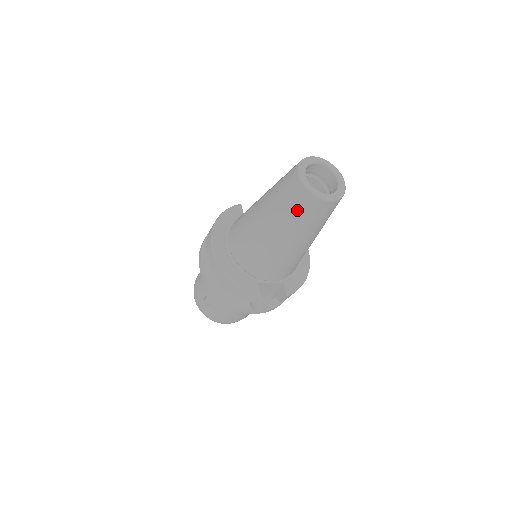
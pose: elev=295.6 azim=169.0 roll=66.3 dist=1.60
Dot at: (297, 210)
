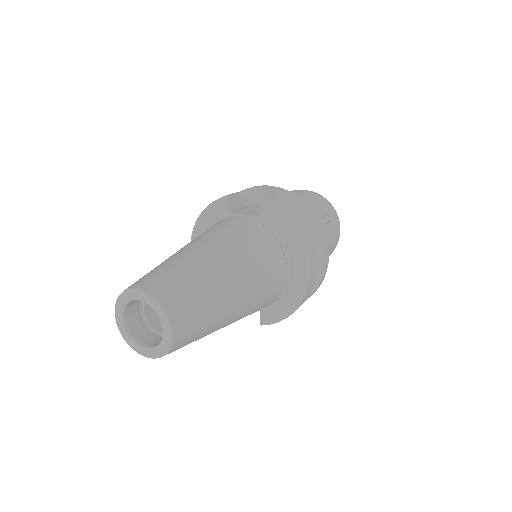
Dot at: occluded
